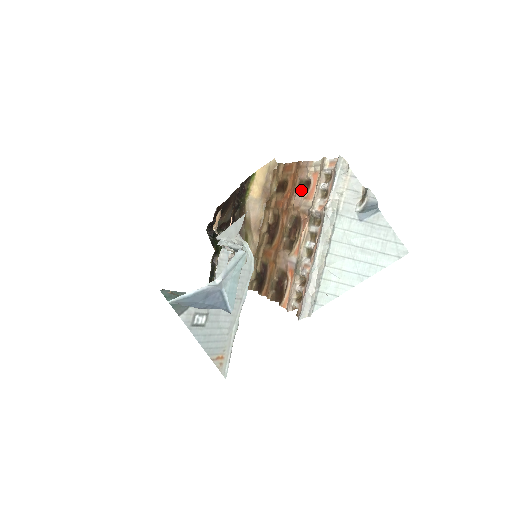
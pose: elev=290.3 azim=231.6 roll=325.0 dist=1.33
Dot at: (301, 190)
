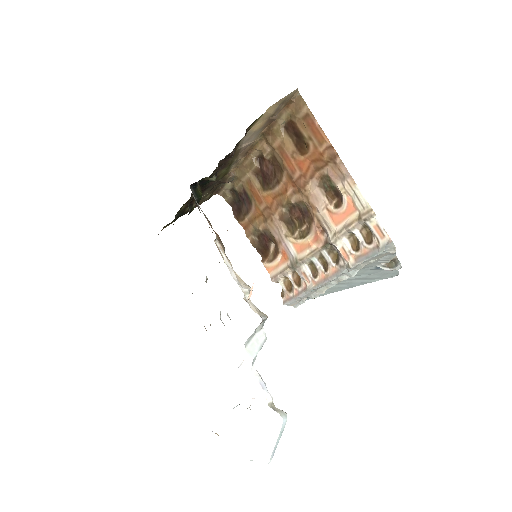
Dot at: (325, 188)
